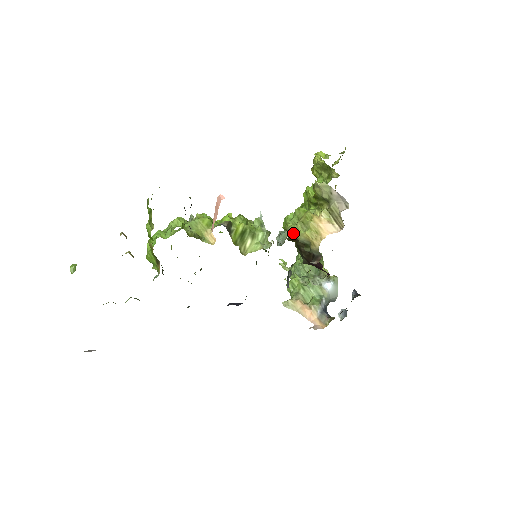
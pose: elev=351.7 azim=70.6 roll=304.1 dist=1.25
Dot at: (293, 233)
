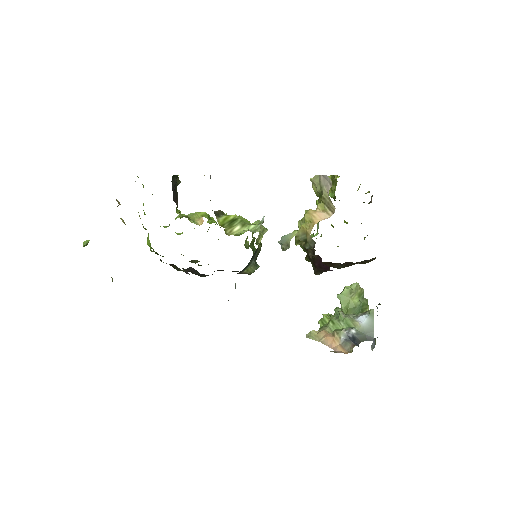
Dot at: occluded
